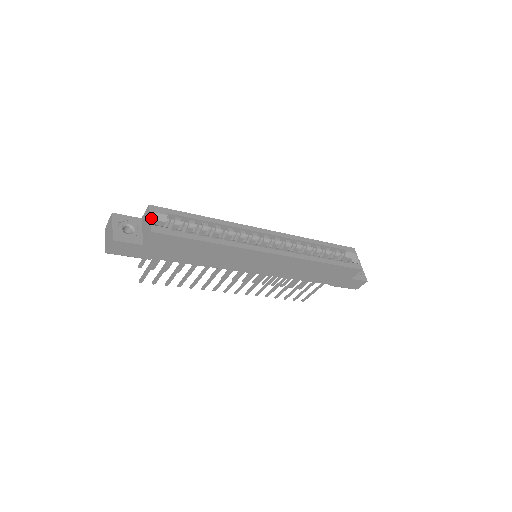
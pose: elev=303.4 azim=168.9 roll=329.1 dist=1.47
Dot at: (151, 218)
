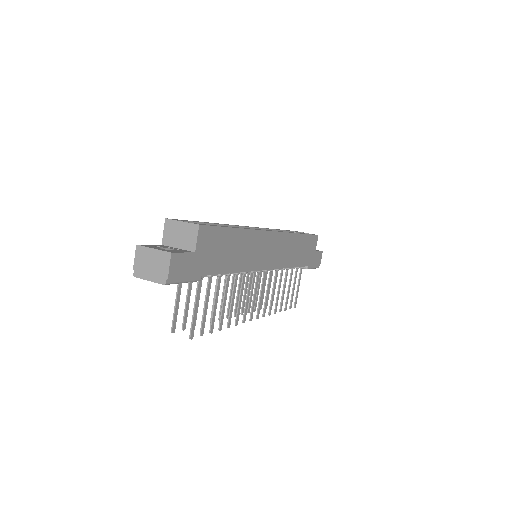
Dot at: (182, 221)
